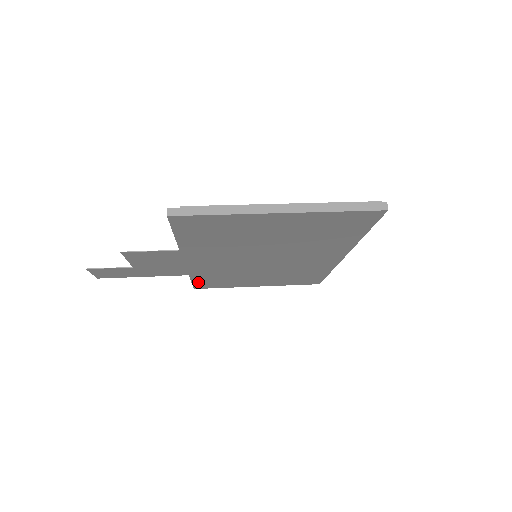
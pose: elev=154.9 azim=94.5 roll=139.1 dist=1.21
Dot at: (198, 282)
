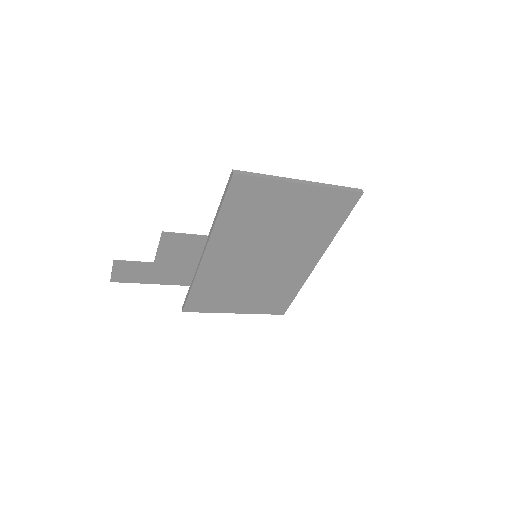
Dot at: (193, 297)
